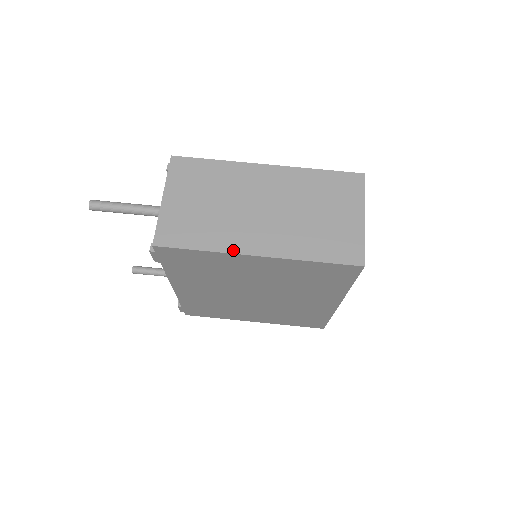
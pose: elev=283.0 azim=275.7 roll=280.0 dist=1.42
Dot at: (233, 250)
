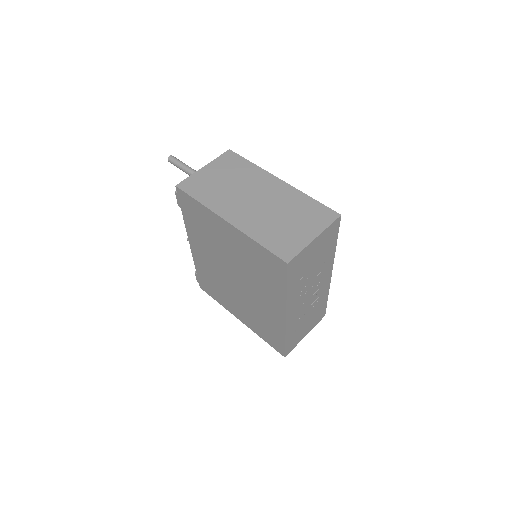
Dot at: (216, 211)
